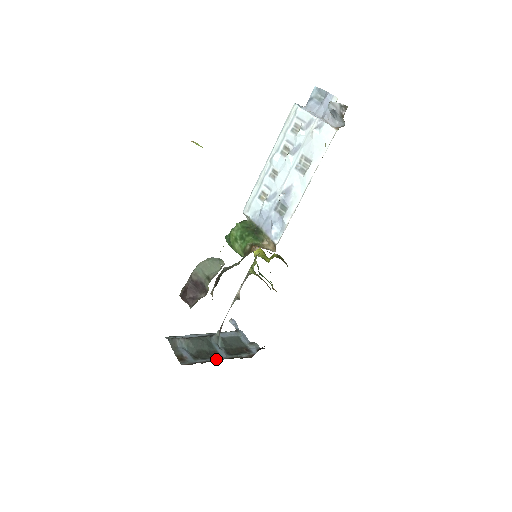
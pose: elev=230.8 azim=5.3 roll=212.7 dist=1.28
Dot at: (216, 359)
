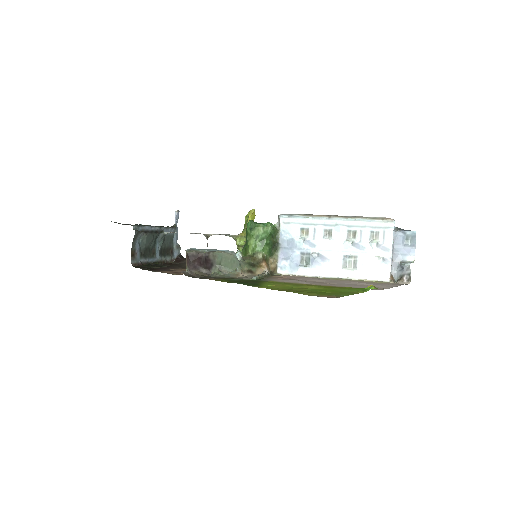
Dot at: (152, 260)
